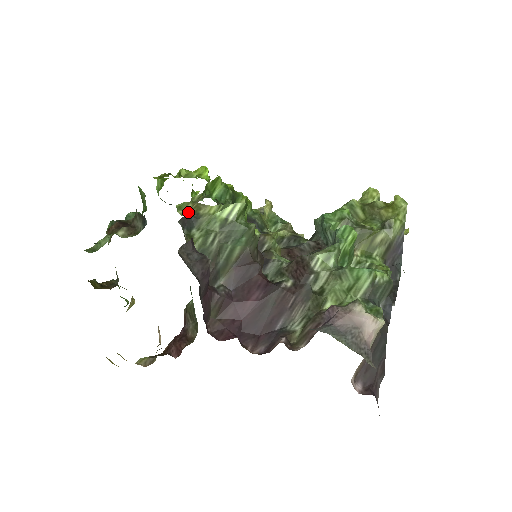
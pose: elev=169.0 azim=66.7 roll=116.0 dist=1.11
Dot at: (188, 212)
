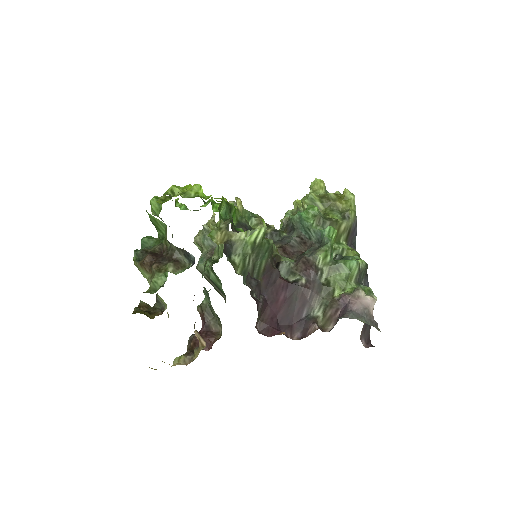
Dot at: (220, 240)
